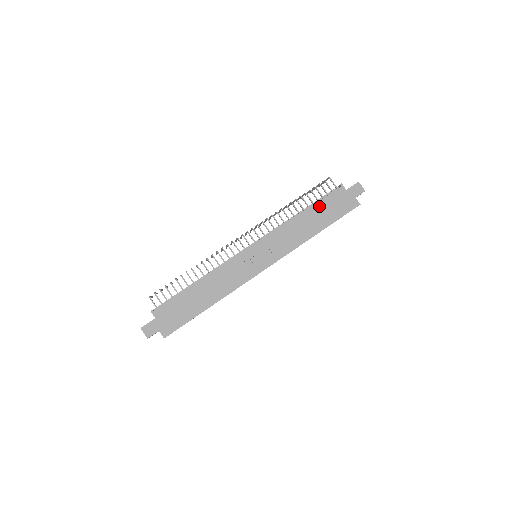
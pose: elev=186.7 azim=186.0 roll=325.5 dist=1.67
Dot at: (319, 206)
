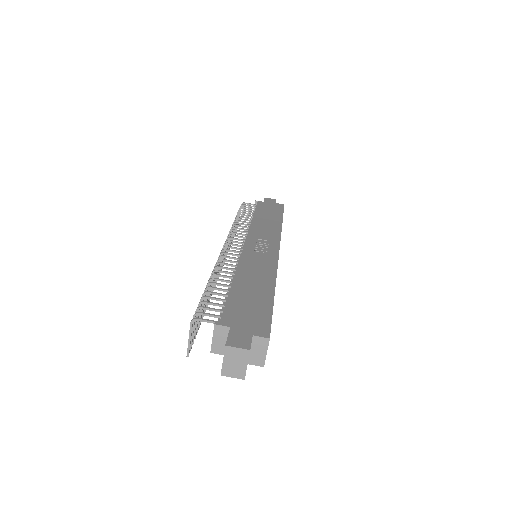
Dot at: (259, 212)
